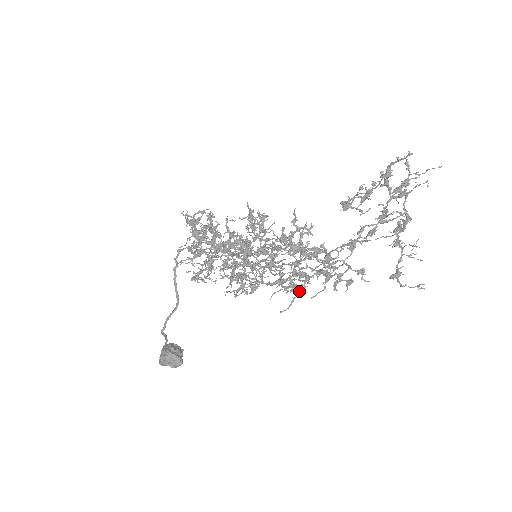
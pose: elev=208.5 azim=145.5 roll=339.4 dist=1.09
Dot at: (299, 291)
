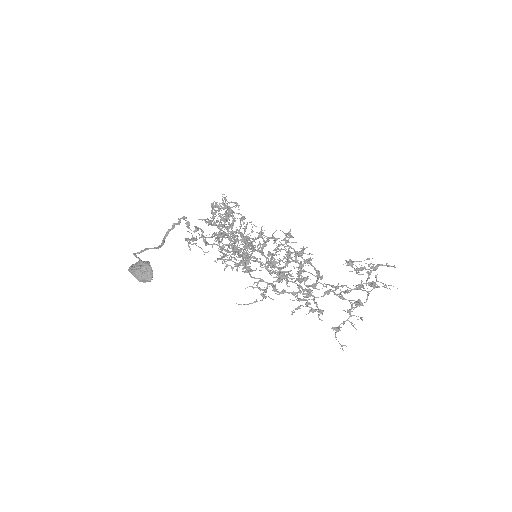
Dot at: occluded
